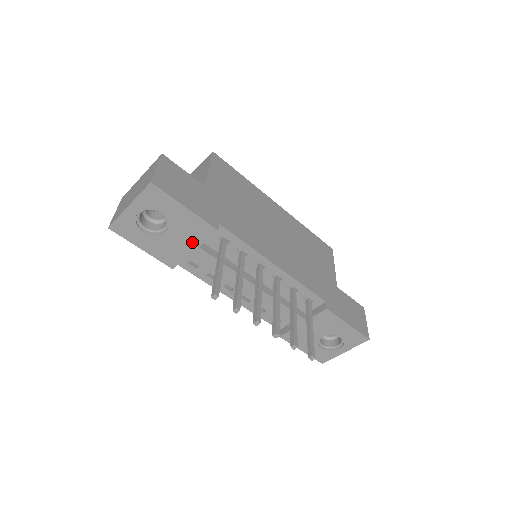
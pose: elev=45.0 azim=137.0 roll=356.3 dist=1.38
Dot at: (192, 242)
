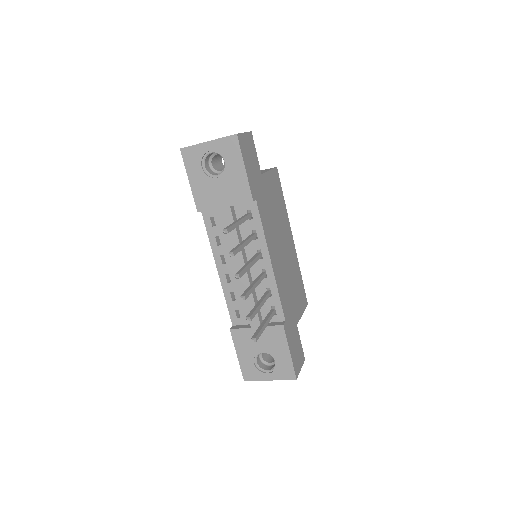
Dot at: (228, 199)
